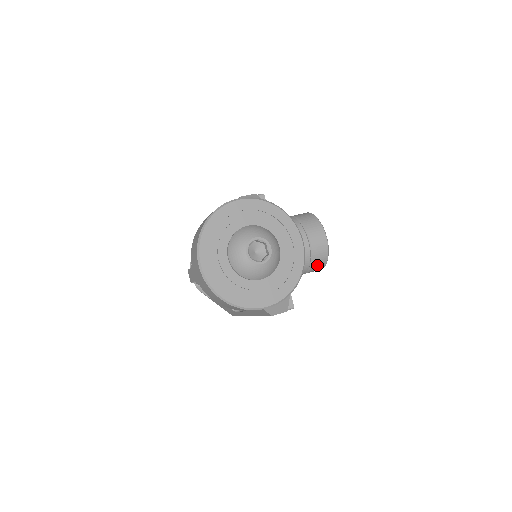
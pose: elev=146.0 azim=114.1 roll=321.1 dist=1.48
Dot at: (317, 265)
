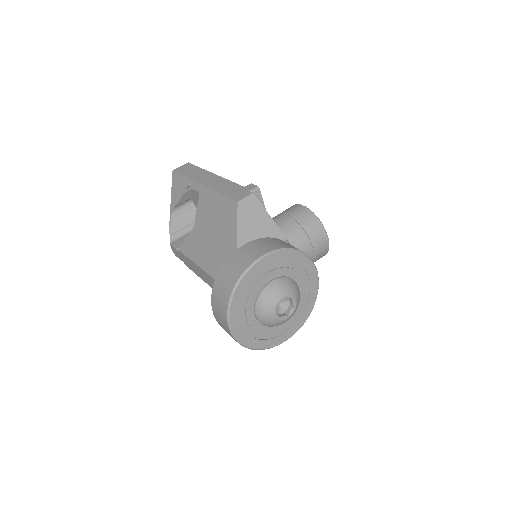
Dot at: occluded
